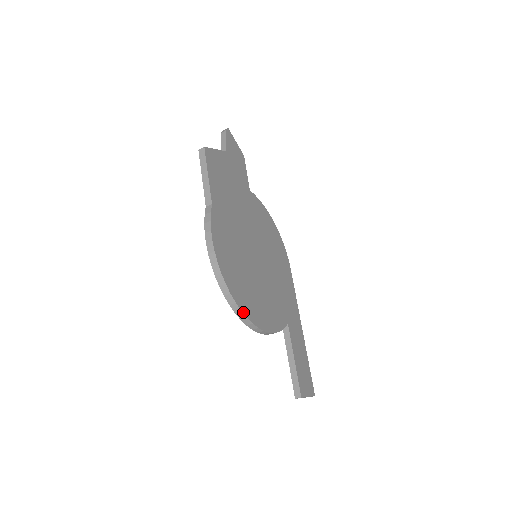
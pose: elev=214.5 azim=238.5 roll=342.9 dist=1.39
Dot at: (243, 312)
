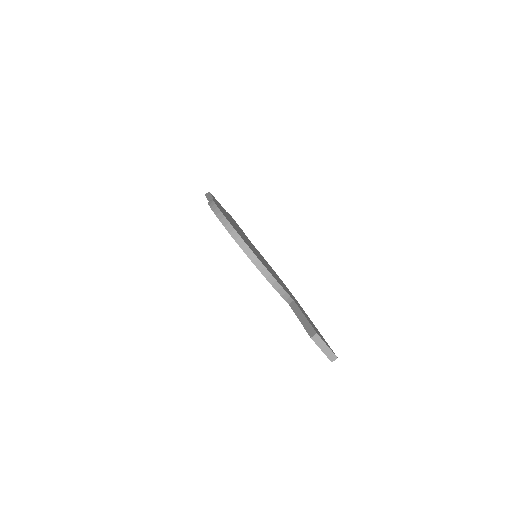
Dot at: (242, 238)
